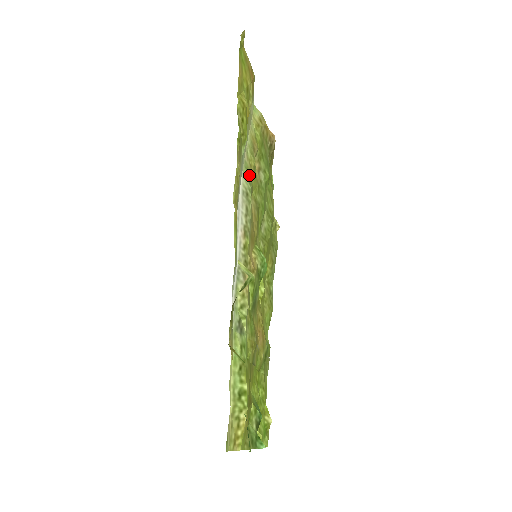
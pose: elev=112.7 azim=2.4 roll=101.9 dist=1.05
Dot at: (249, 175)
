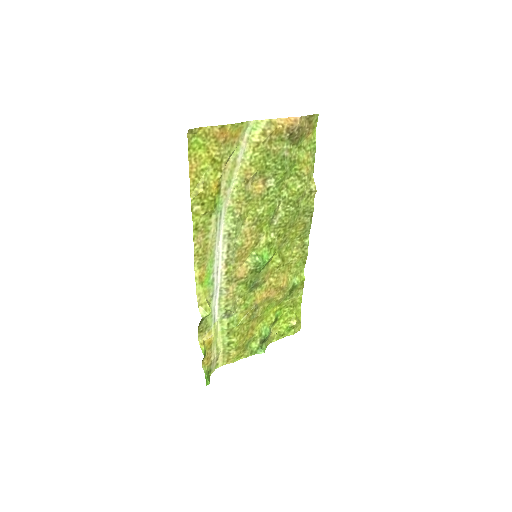
Dot at: (235, 213)
